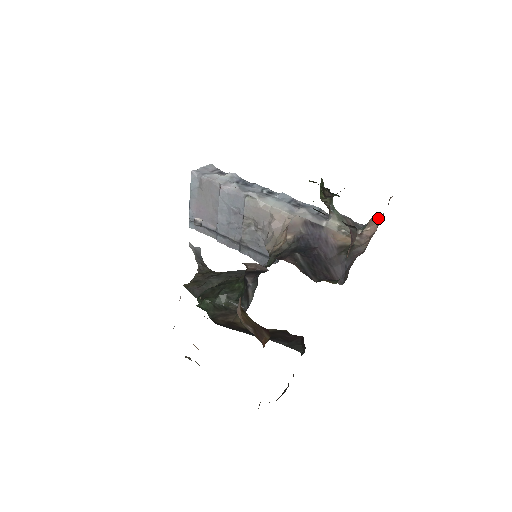
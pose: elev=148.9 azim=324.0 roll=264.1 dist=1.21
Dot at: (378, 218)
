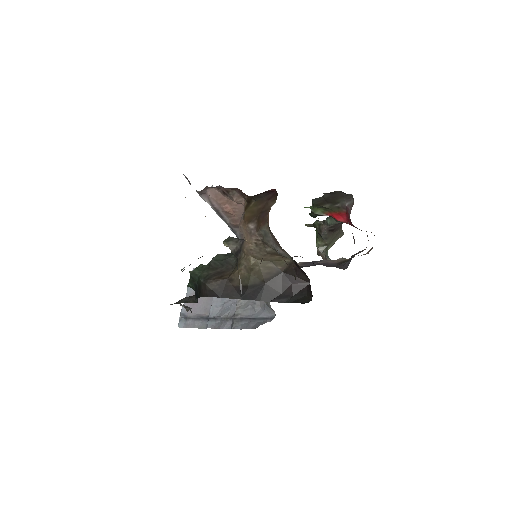
Dot at: occluded
